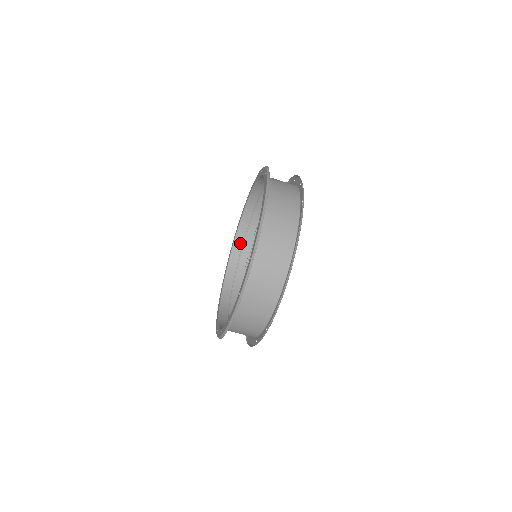
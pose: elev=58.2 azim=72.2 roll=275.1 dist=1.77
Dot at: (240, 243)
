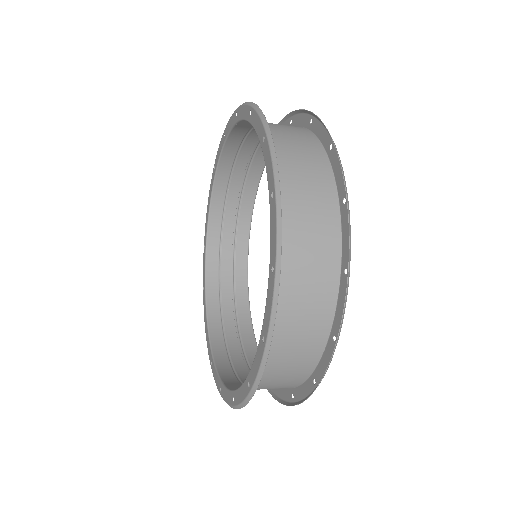
Dot at: (228, 165)
